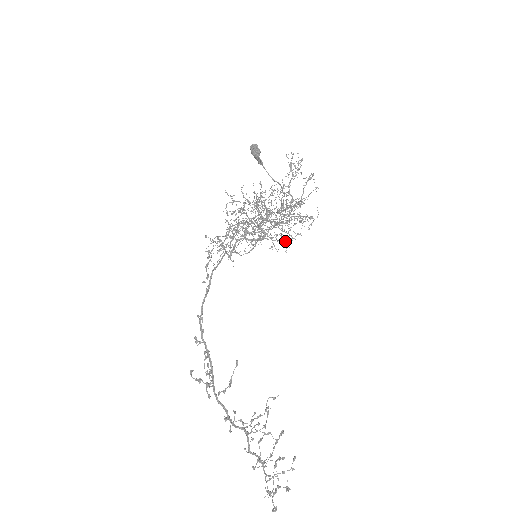
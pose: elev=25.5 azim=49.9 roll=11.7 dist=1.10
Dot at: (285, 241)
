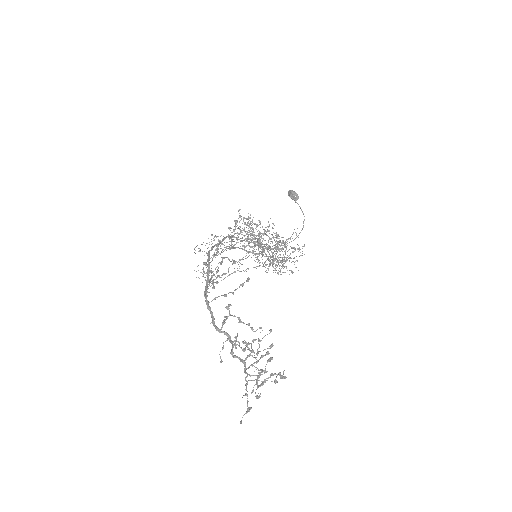
Dot at: (275, 266)
